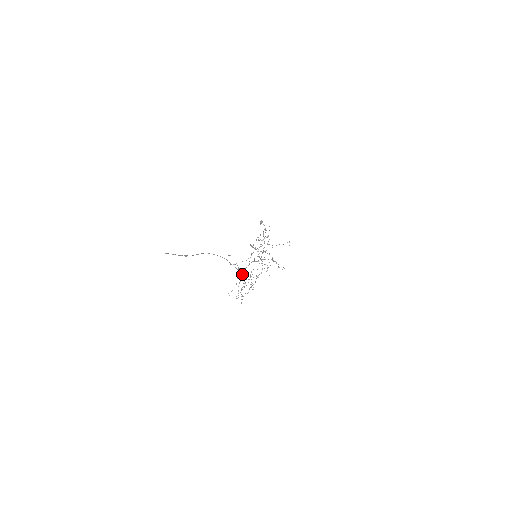
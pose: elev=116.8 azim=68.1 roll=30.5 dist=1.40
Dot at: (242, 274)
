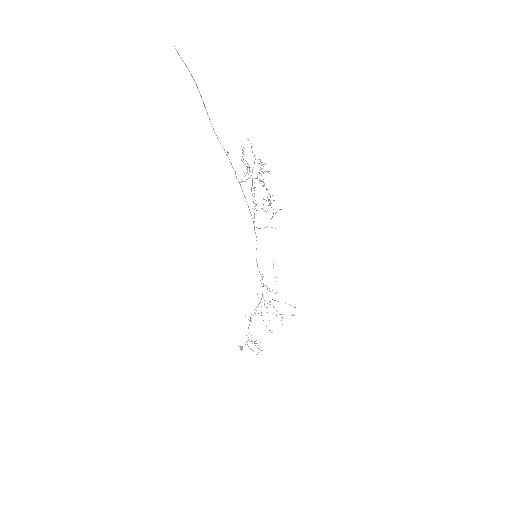
Dot at: (252, 178)
